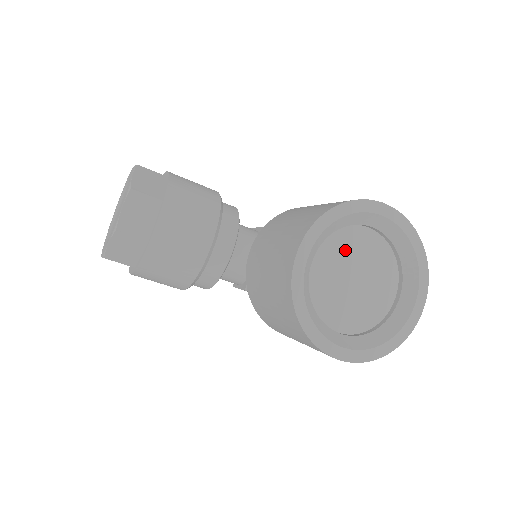
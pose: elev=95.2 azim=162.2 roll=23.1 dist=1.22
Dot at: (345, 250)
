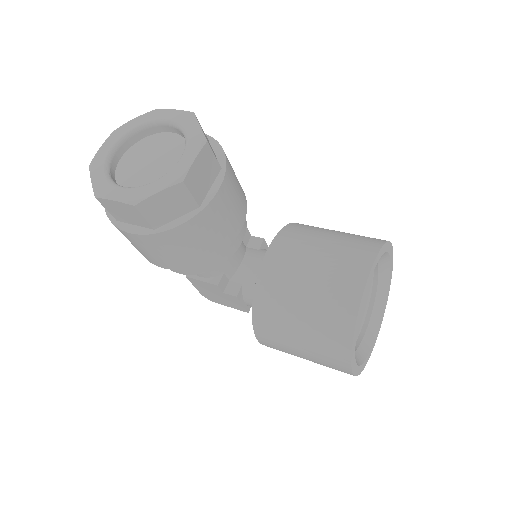
Dot at: occluded
